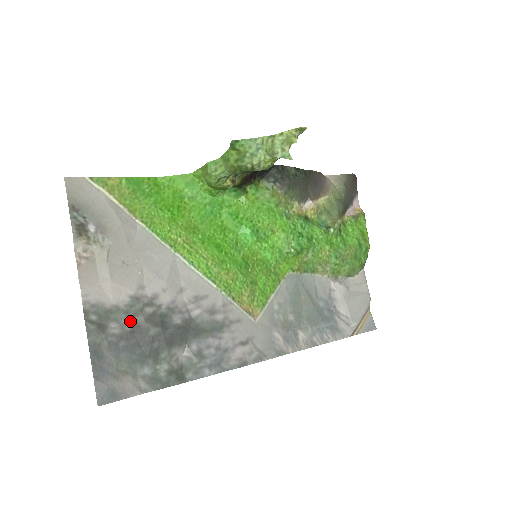
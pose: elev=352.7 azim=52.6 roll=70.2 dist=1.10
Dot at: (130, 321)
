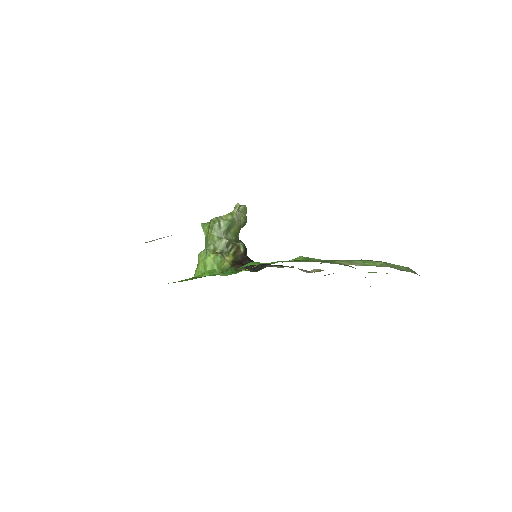
Dot at: occluded
